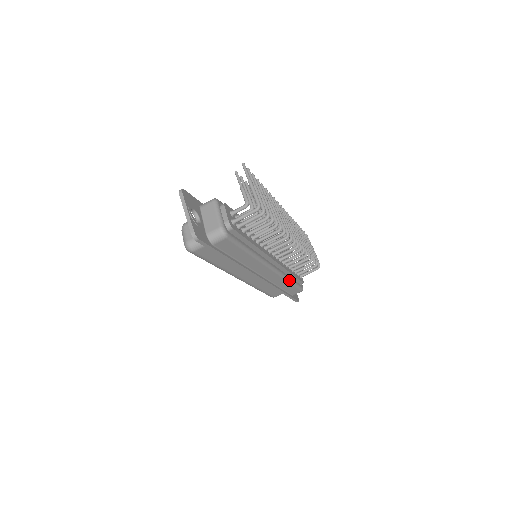
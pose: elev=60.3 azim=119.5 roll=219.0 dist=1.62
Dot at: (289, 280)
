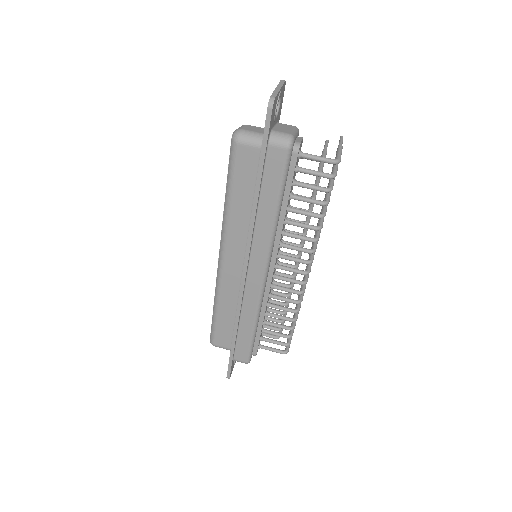
Dot at: (256, 322)
